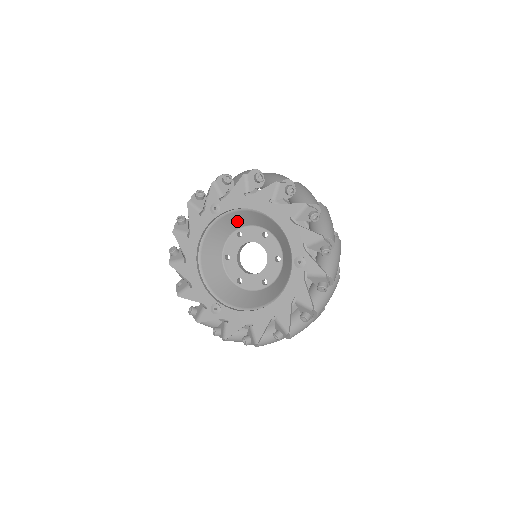
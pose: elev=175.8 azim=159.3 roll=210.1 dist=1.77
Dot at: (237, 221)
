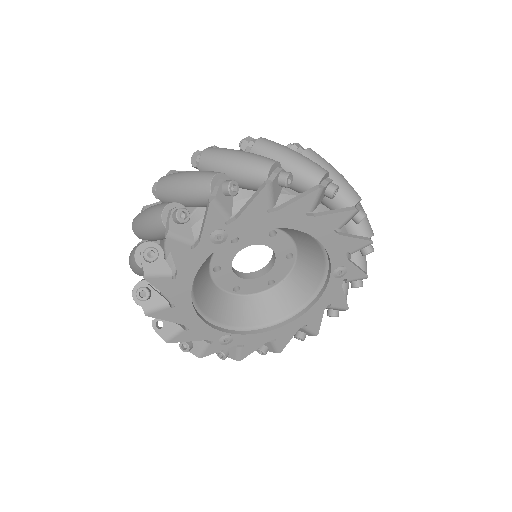
Dot at: occluded
